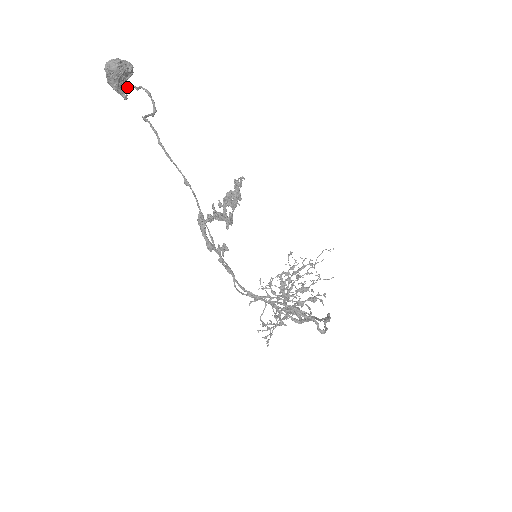
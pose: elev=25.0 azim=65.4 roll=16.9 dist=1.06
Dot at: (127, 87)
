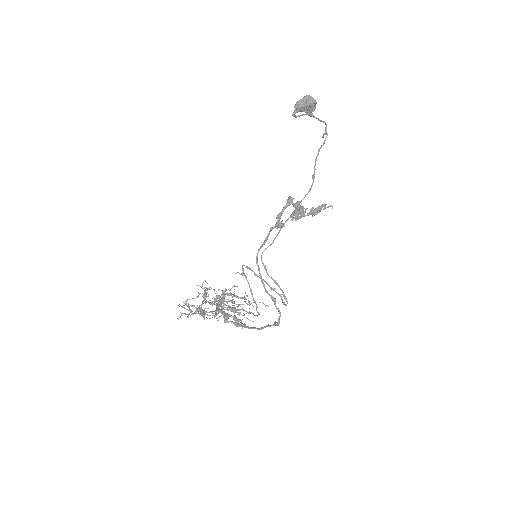
Dot at: (312, 114)
